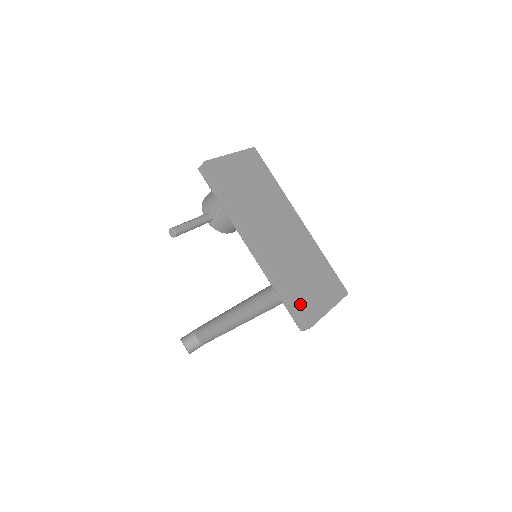
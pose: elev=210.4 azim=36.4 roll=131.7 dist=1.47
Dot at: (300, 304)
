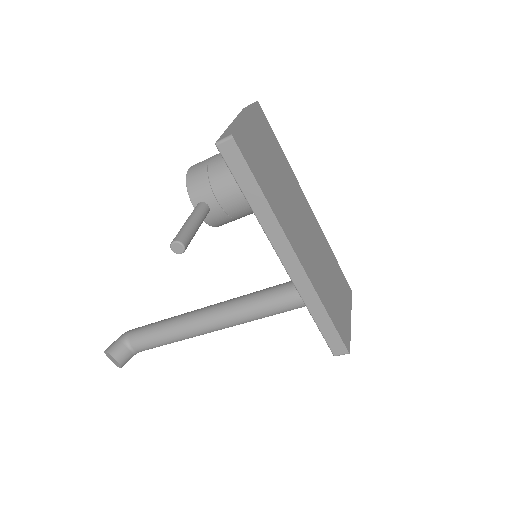
Dot at: (338, 326)
